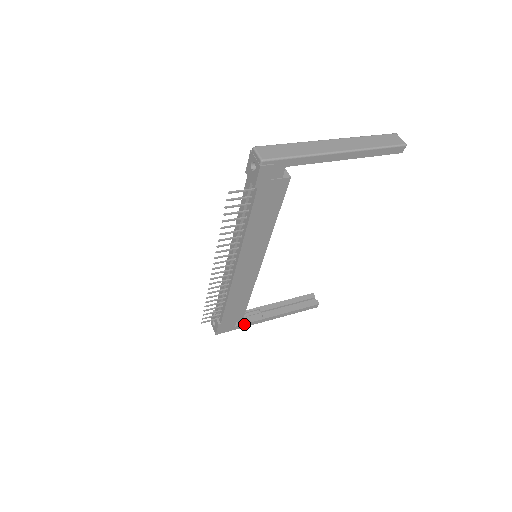
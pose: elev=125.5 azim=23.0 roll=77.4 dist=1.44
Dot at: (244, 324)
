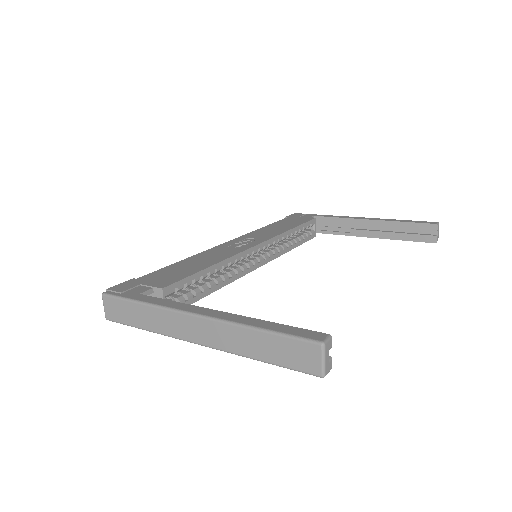
Dot at: (325, 233)
